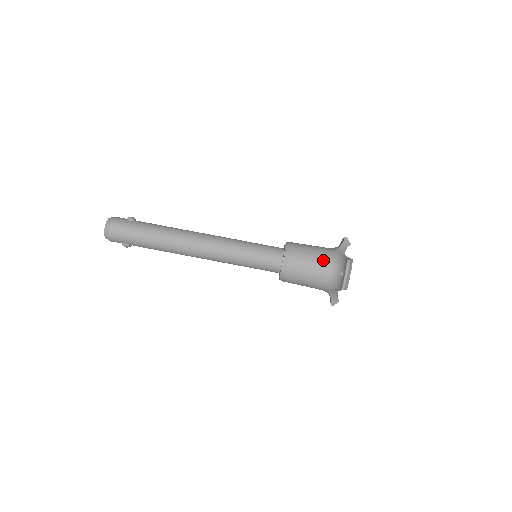
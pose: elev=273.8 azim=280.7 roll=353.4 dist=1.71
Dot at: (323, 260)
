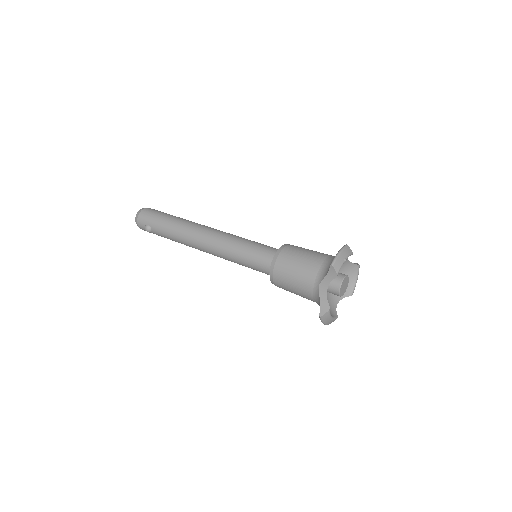
Dot at: (321, 254)
